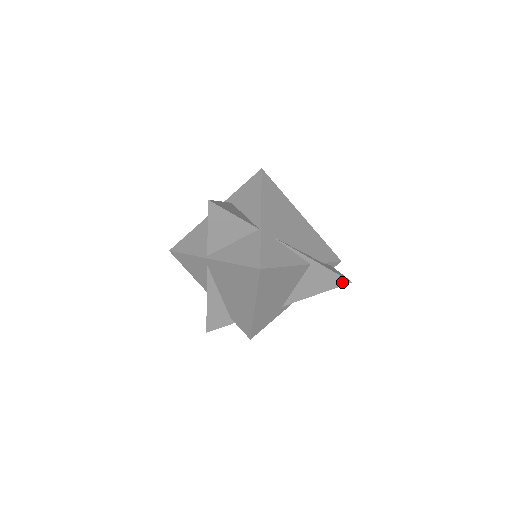
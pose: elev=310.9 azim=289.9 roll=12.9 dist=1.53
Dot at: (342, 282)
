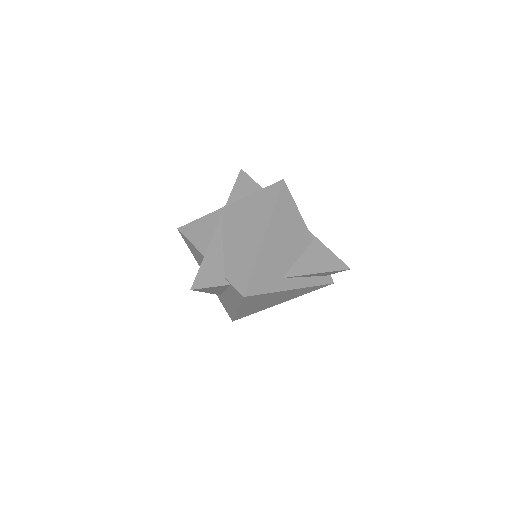
Dot at: (341, 266)
